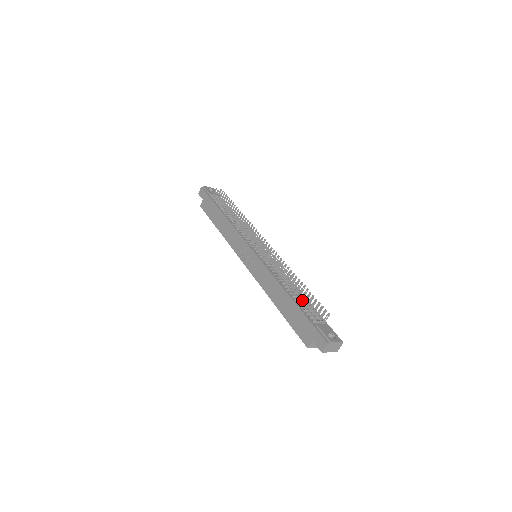
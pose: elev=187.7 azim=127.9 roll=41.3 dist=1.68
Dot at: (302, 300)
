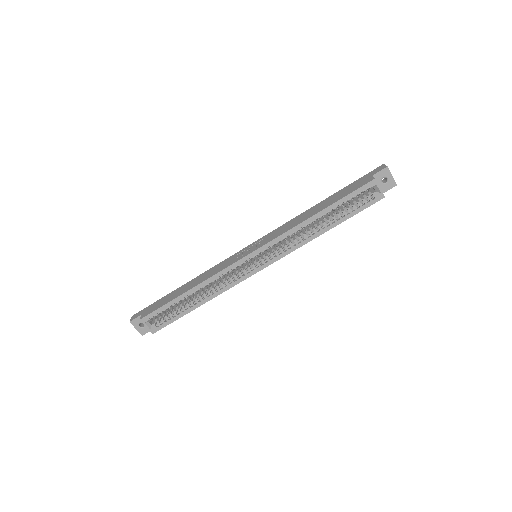
Dot at: occluded
